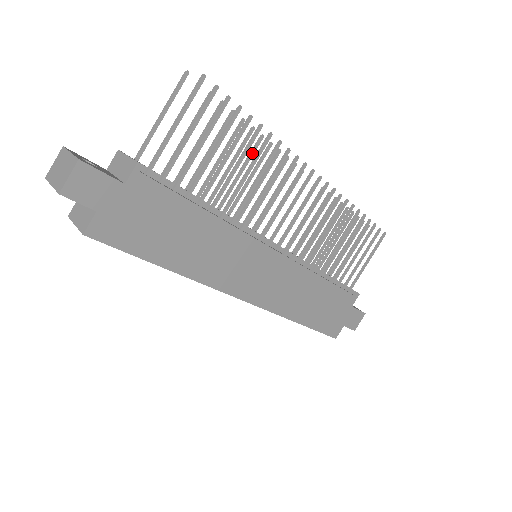
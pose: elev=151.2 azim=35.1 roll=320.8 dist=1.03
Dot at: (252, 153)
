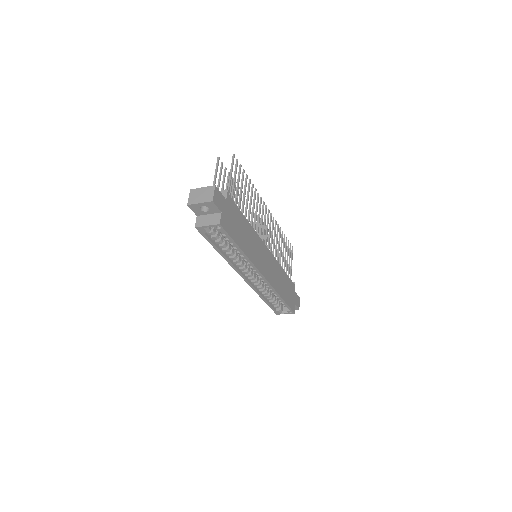
Dot at: (241, 199)
